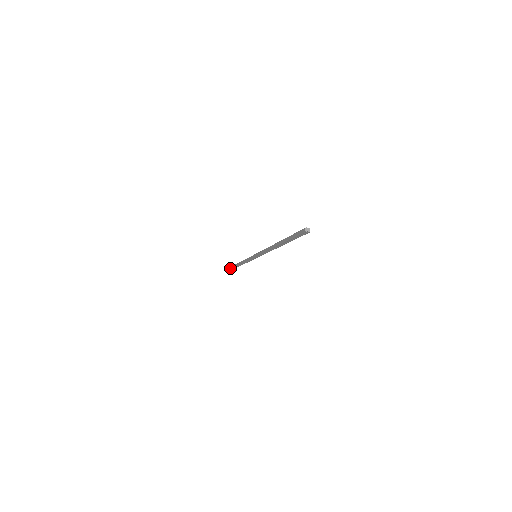
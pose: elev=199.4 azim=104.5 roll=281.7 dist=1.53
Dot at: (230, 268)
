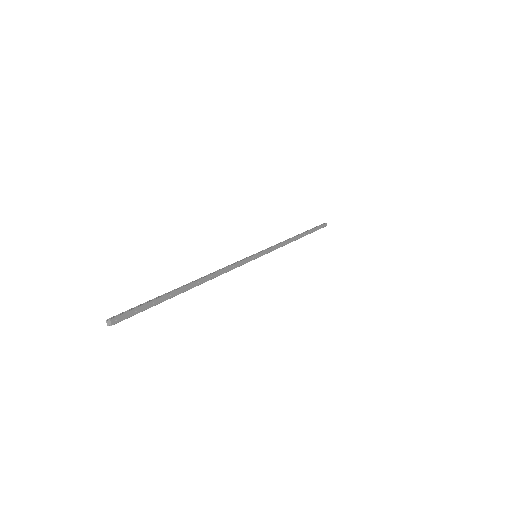
Dot at: occluded
